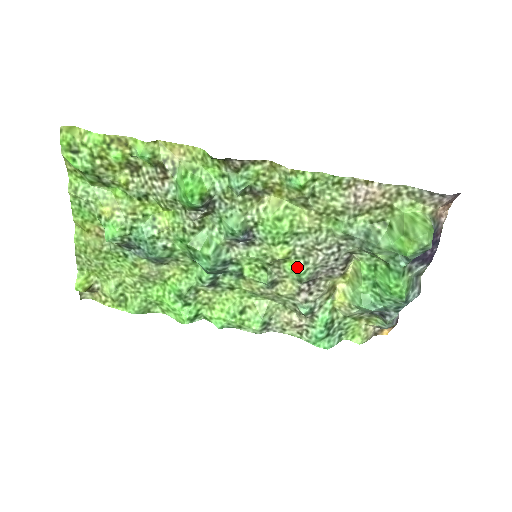
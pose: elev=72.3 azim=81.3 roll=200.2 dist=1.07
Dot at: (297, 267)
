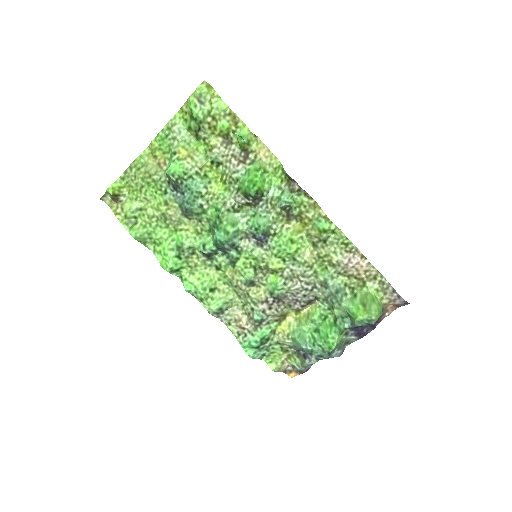
Dot at: (278, 282)
